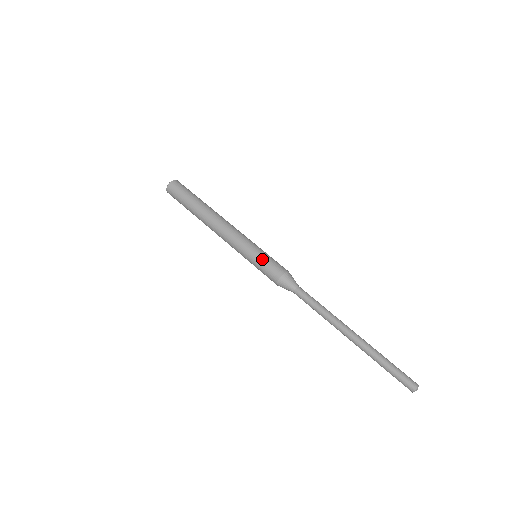
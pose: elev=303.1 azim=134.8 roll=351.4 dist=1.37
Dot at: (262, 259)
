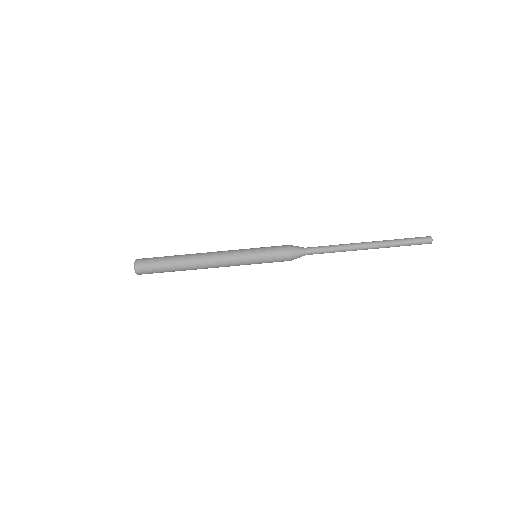
Dot at: (266, 262)
